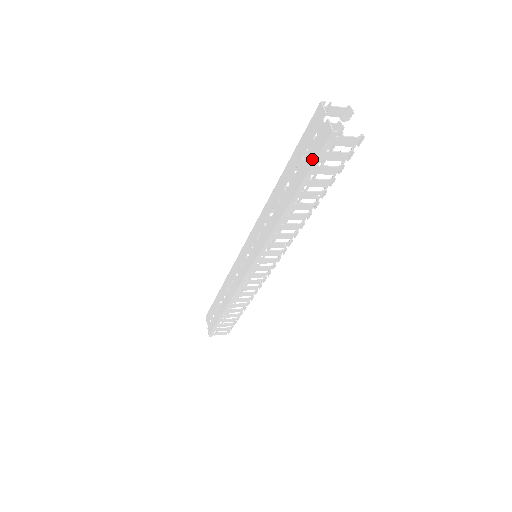
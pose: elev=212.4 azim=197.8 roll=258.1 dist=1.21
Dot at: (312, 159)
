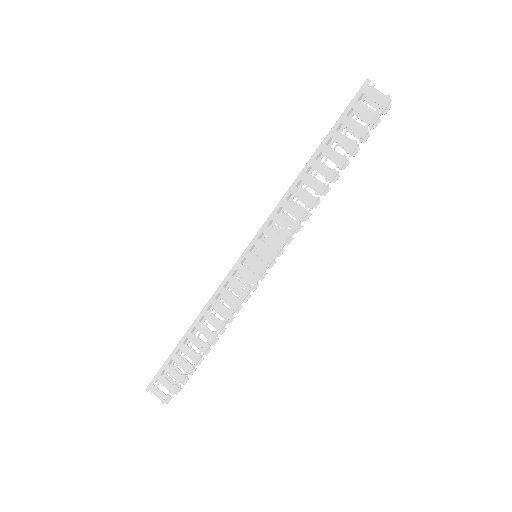
Dot at: (345, 110)
